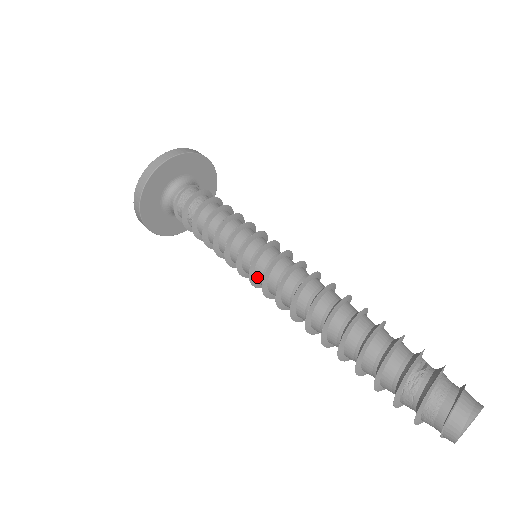
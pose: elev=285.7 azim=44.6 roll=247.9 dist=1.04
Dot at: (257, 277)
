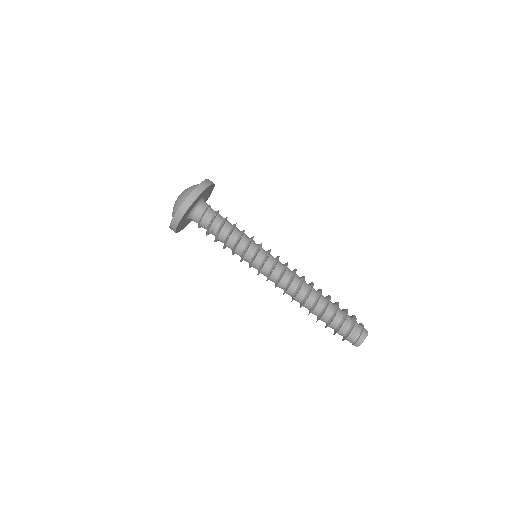
Dot at: (266, 265)
